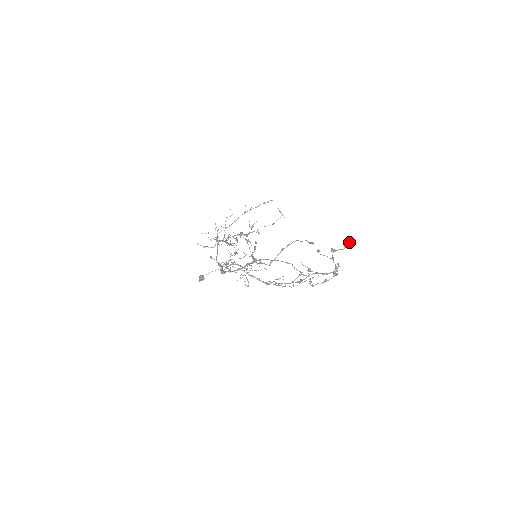
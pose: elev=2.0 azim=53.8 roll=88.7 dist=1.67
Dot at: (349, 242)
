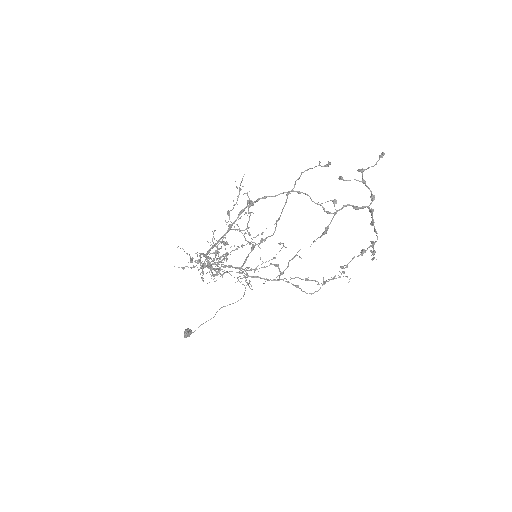
Dot at: (380, 157)
